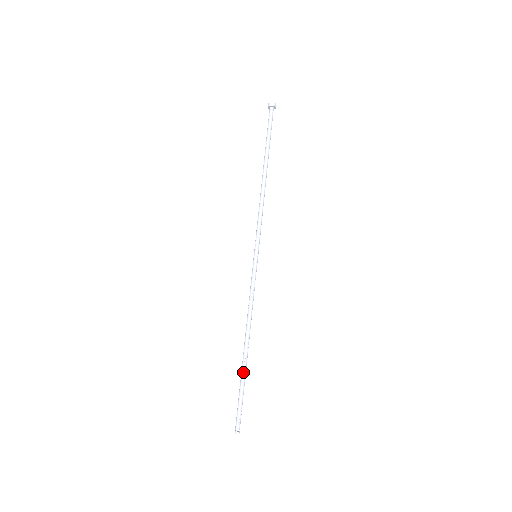
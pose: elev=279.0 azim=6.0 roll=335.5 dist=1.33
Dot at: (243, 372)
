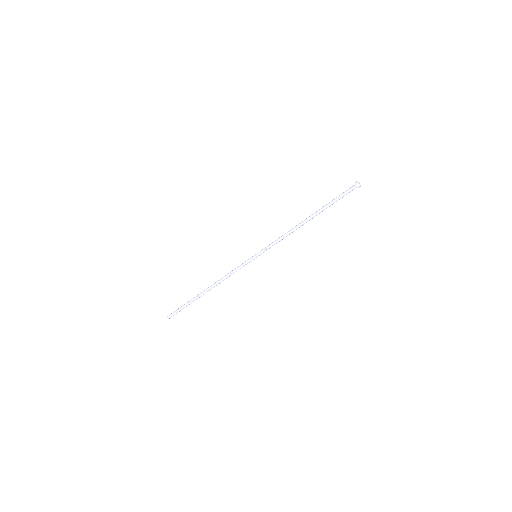
Dot at: (195, 299)
